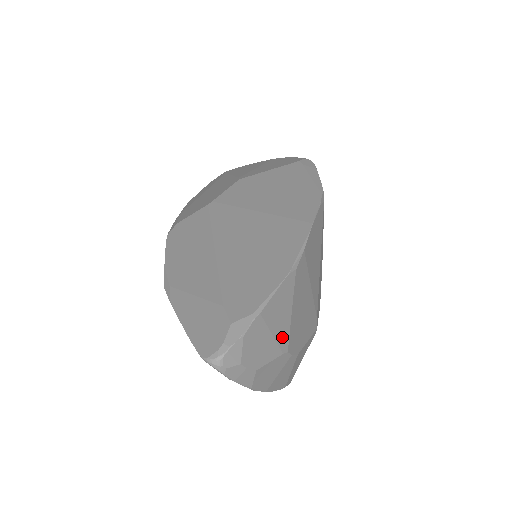
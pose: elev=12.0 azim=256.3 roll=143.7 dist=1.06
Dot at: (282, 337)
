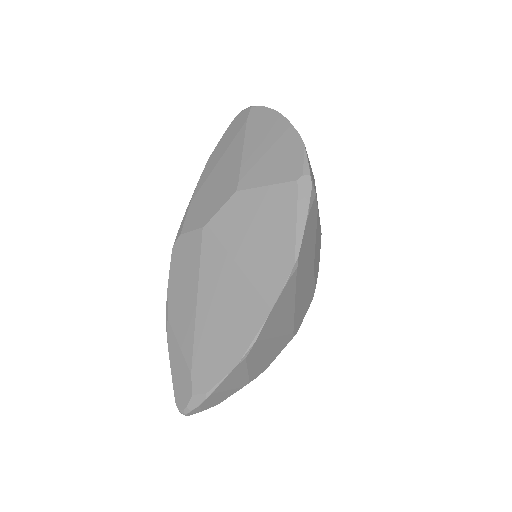
Dot at: (241, 383)
